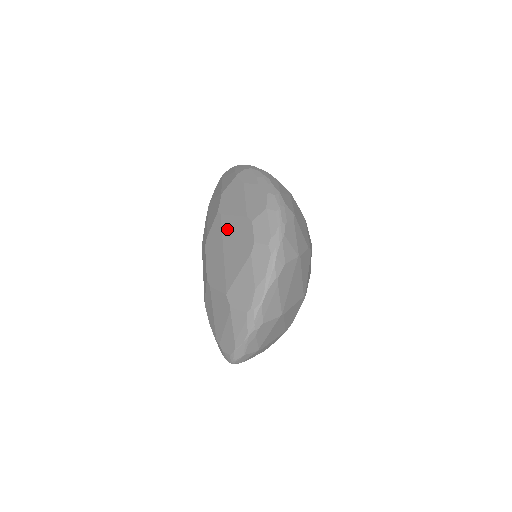
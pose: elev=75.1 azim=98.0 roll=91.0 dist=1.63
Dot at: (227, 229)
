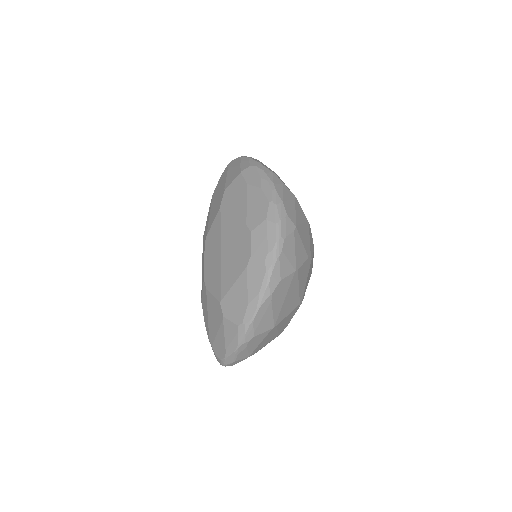
Dot at: (226, 233)
